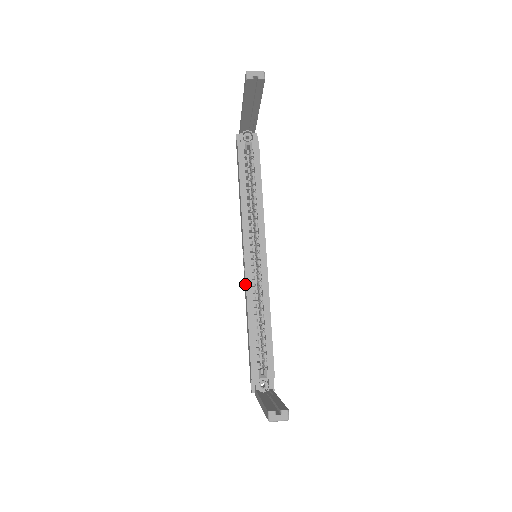
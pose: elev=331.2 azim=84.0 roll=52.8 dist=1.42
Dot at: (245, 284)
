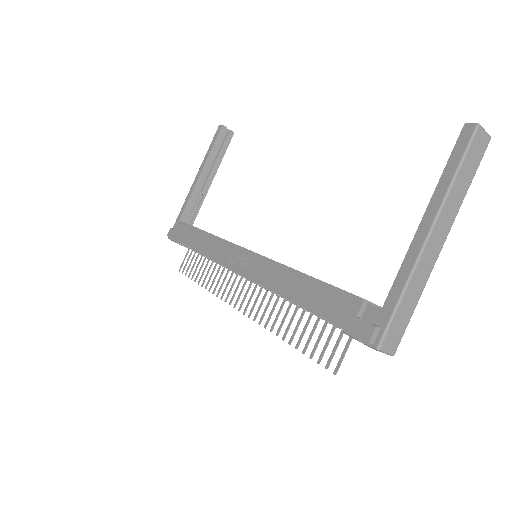
Dot at: (262, 263)
